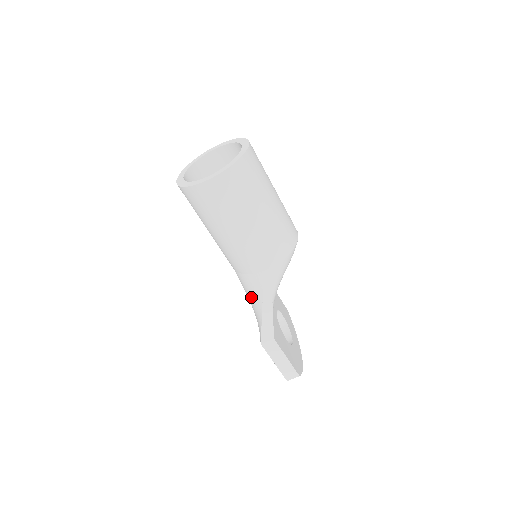
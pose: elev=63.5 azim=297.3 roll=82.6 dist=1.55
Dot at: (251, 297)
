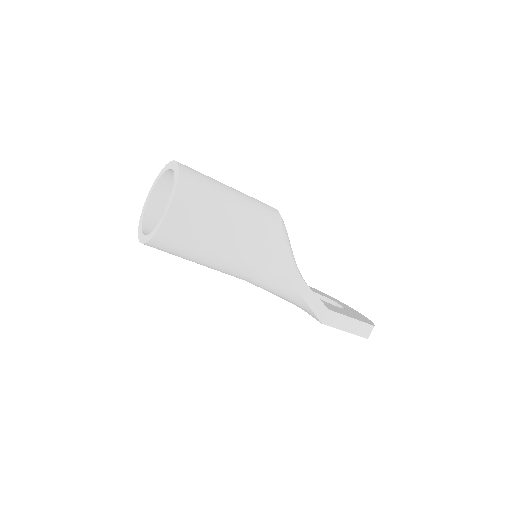
Dot at: (281, 291)
